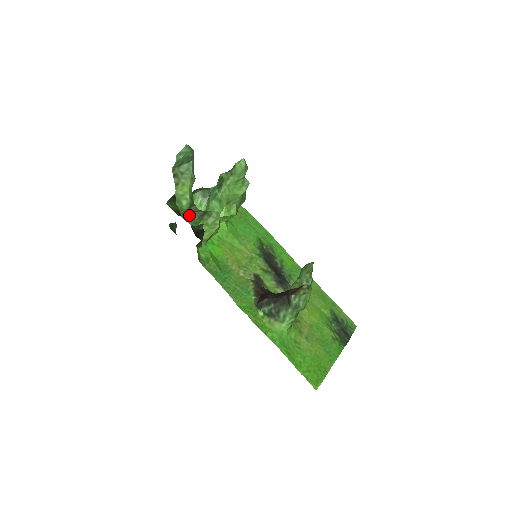
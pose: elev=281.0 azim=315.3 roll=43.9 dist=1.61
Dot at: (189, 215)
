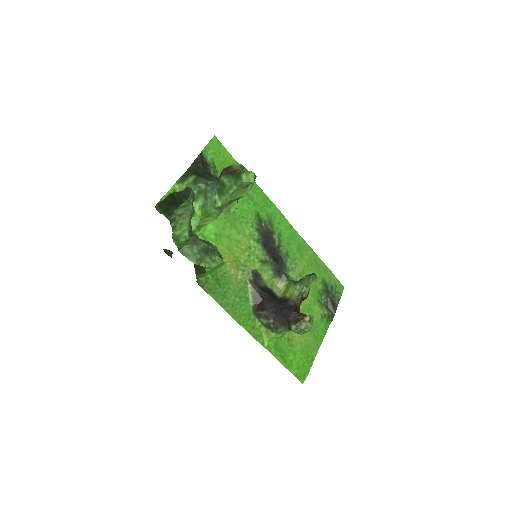
Dot at: (187, 248)
